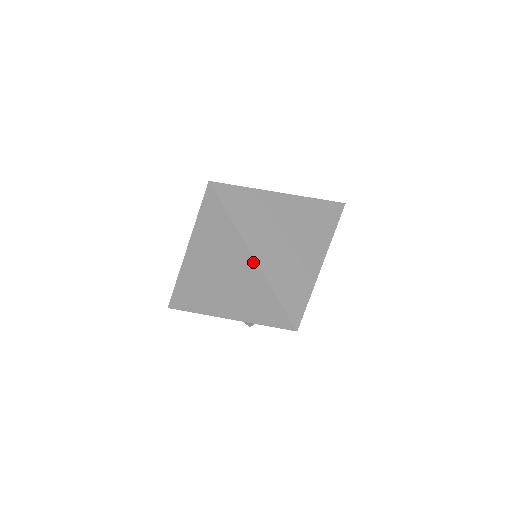
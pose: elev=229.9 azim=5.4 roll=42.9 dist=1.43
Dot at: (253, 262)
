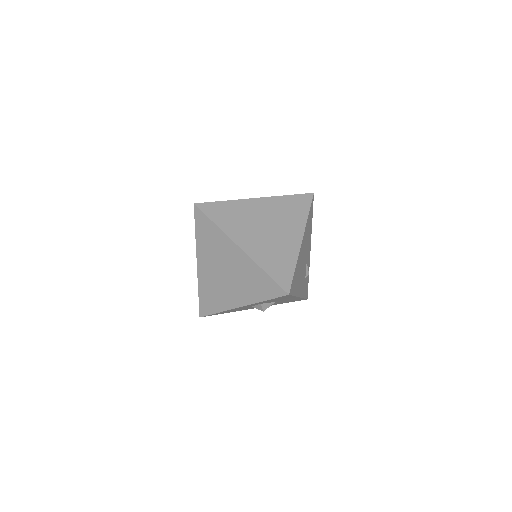
Dot at: (241, 252)
